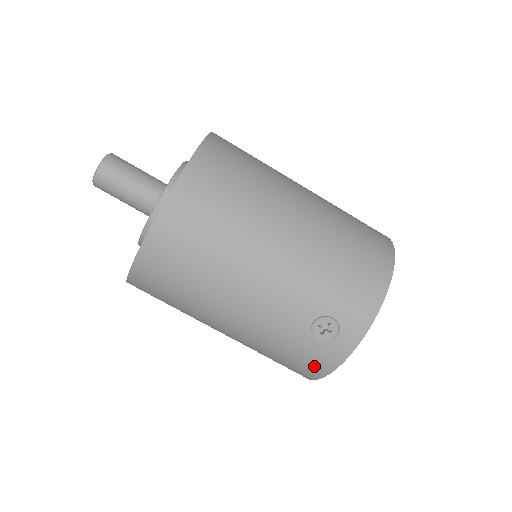
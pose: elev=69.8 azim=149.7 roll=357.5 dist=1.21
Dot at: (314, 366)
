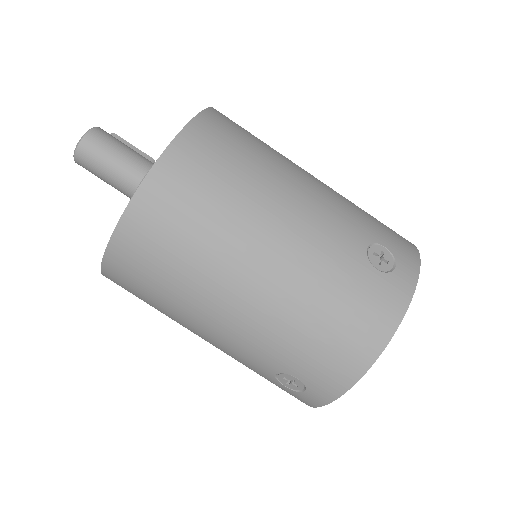
Dot at: occluded
